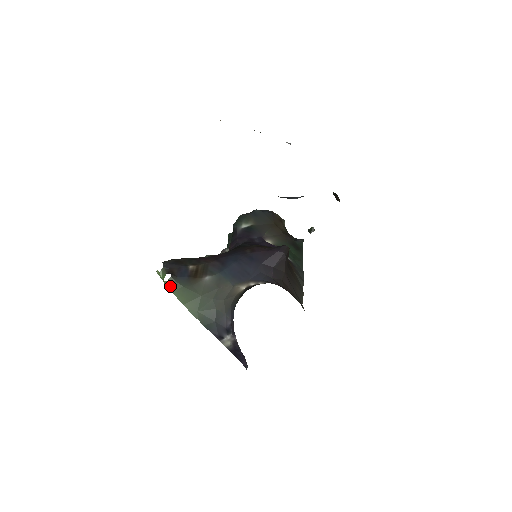
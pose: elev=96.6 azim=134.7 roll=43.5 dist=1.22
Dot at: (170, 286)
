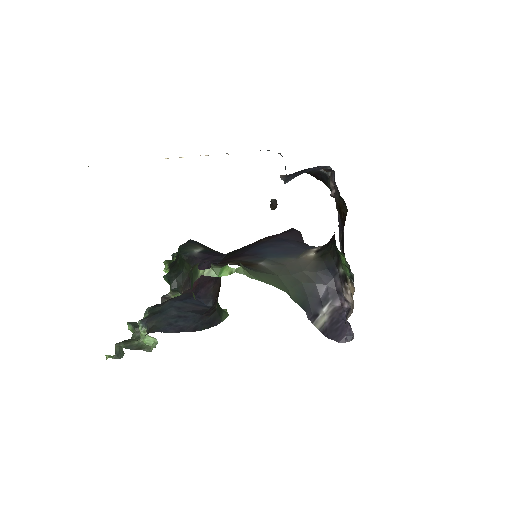
Dot at: (246, 272)
